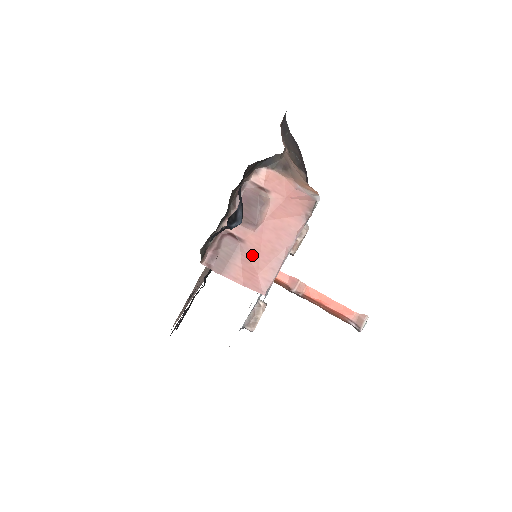
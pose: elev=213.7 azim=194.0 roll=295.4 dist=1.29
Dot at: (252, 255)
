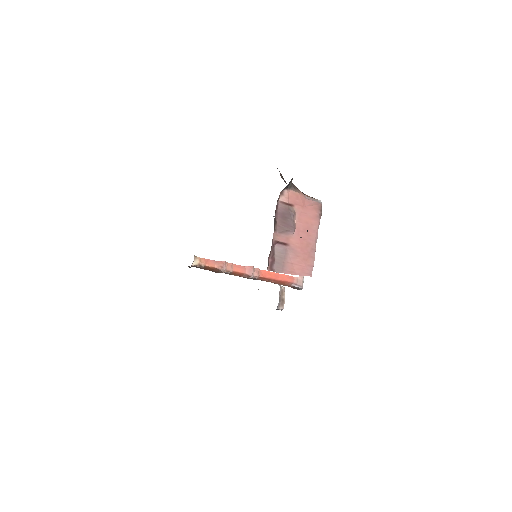
Dot at: (297, 252)
